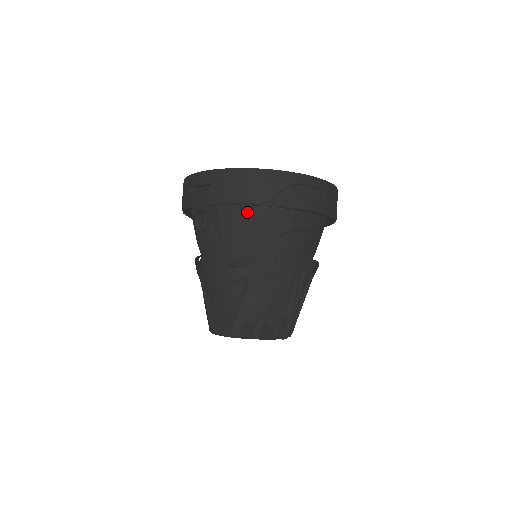
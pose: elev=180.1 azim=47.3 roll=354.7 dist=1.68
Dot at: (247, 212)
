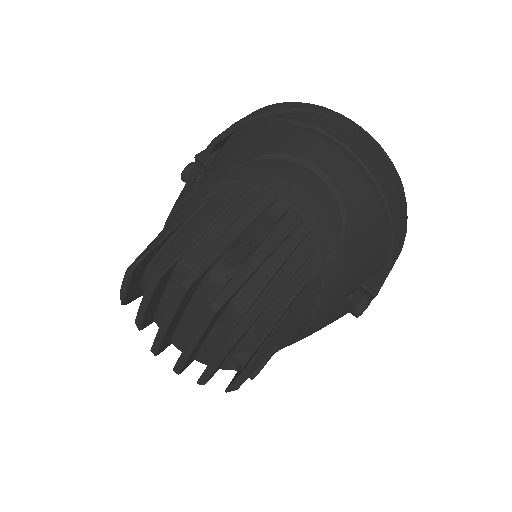
Dot at: (236, 142)
